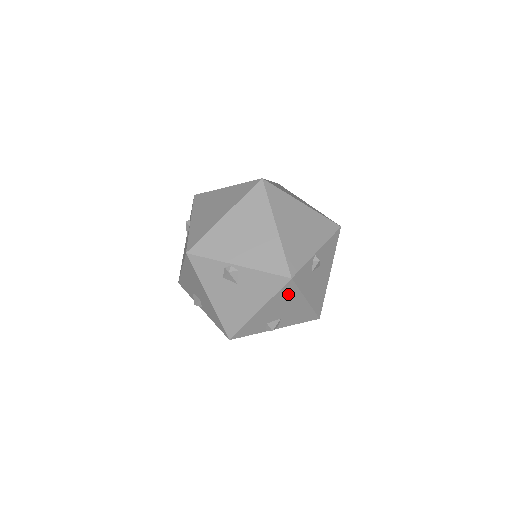
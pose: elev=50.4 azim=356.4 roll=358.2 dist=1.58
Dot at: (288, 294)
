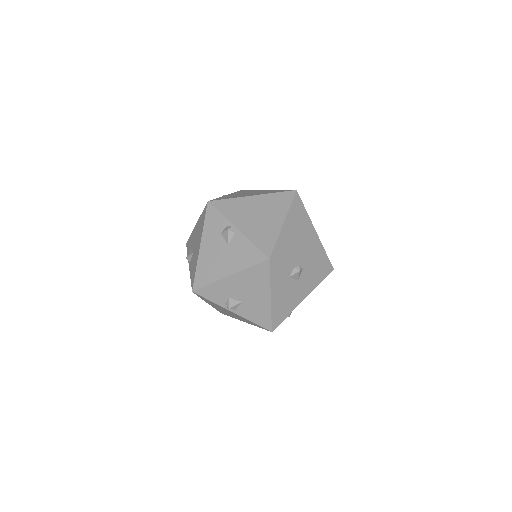
Dot at: (259, 276)
